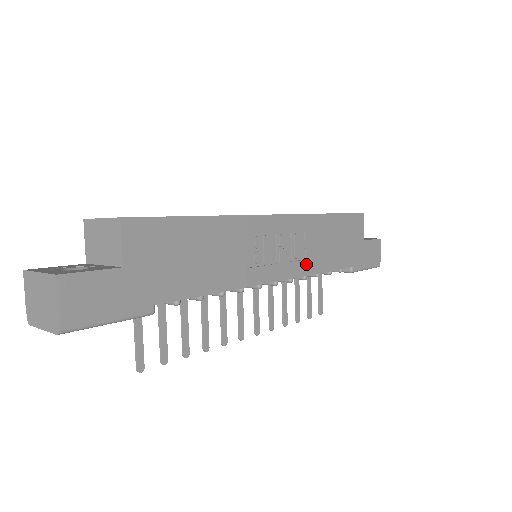
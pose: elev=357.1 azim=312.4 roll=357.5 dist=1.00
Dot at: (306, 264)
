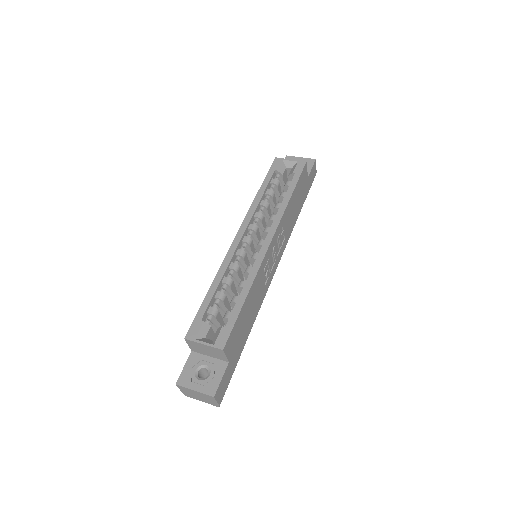
Dot at: (285, 241)
